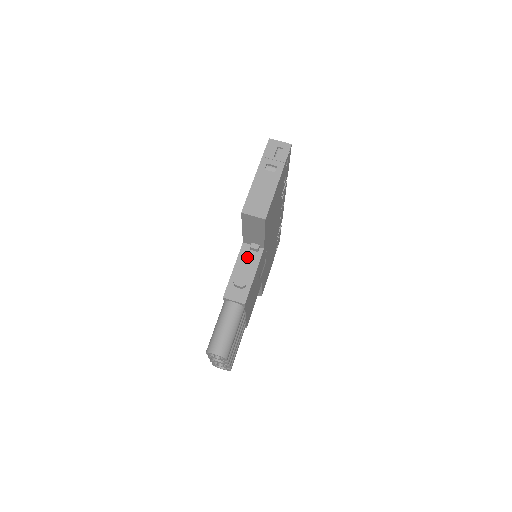
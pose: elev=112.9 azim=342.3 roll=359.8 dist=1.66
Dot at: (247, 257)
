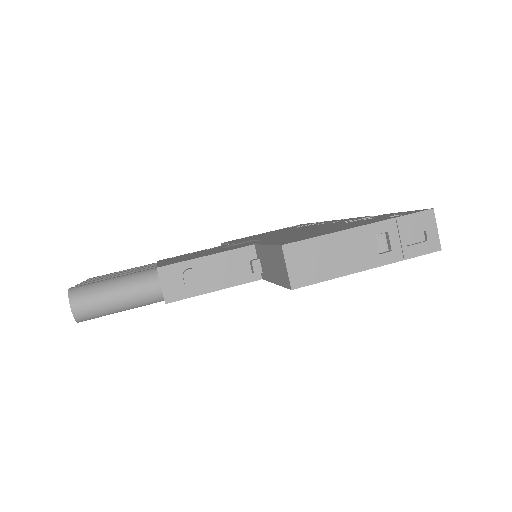
Dot at: (236, 264)
